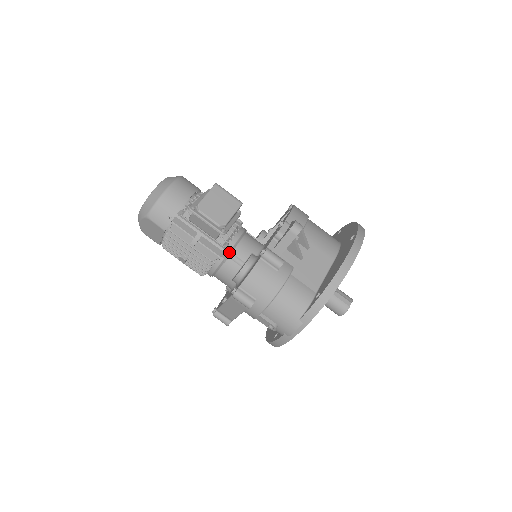
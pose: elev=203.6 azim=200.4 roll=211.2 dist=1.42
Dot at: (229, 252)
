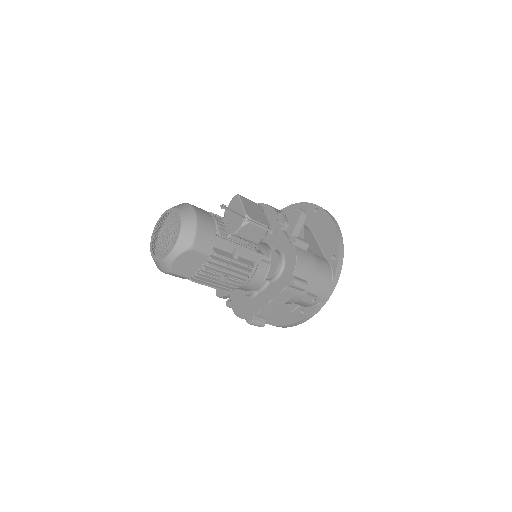
Dot at: (262, 253)
